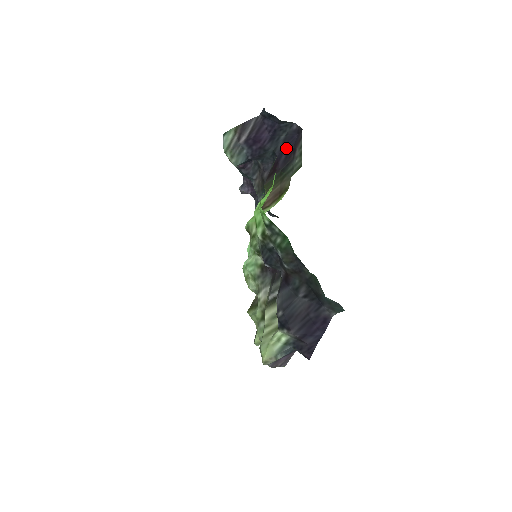
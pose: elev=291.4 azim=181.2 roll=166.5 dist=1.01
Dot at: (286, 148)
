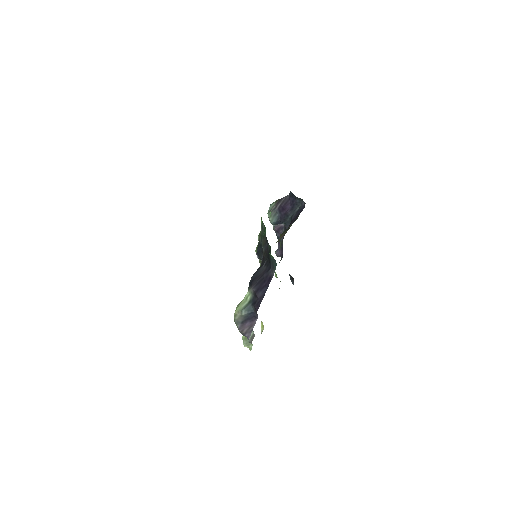
Dot at: (297, 215)
